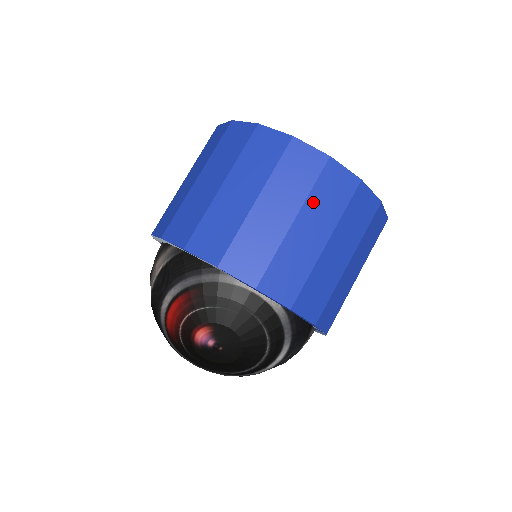
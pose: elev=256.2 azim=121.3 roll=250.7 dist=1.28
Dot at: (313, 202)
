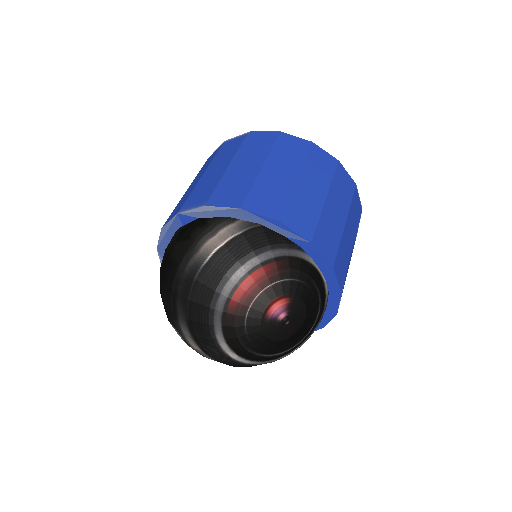
Dot at: (351, 213)
